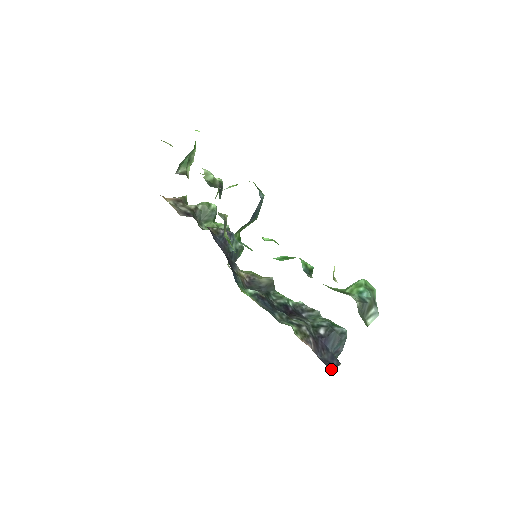
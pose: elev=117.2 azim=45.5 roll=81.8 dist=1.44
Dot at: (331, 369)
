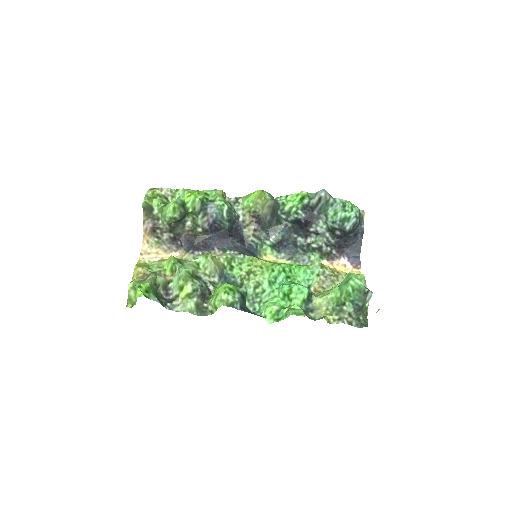
Dot at: (359, 252)
